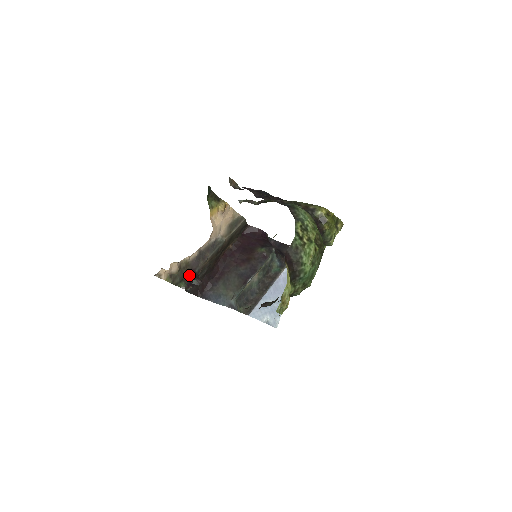
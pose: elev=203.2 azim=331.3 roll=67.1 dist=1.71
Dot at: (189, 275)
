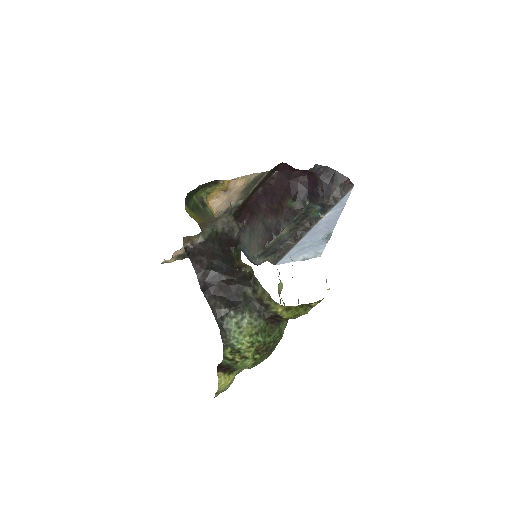
Dot at: occluded
